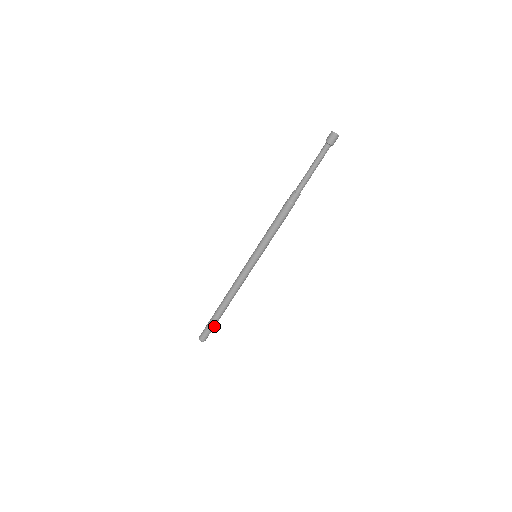
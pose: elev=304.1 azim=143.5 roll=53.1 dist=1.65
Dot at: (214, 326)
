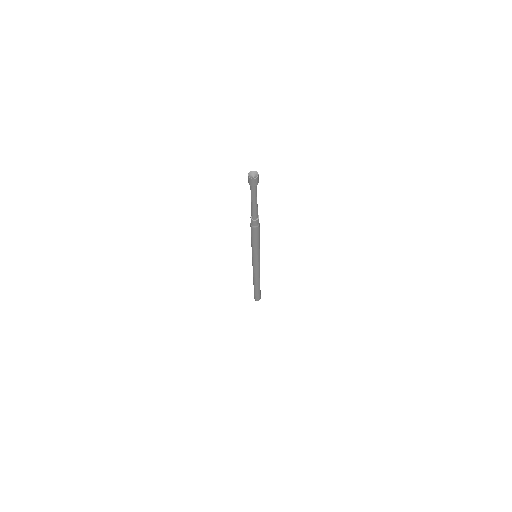
Dot at: (259, 293)
